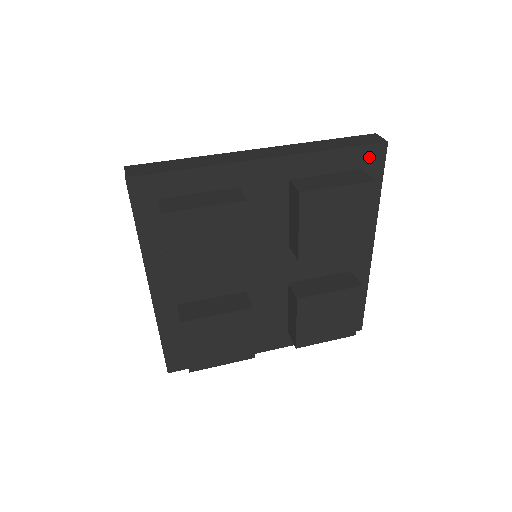
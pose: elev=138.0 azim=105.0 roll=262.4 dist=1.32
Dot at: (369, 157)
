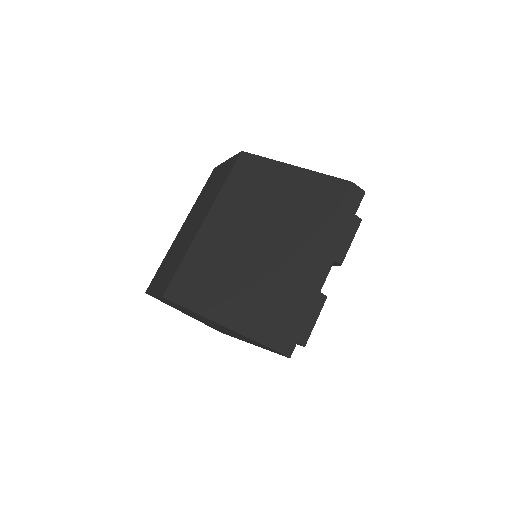
Dot at: occluded
